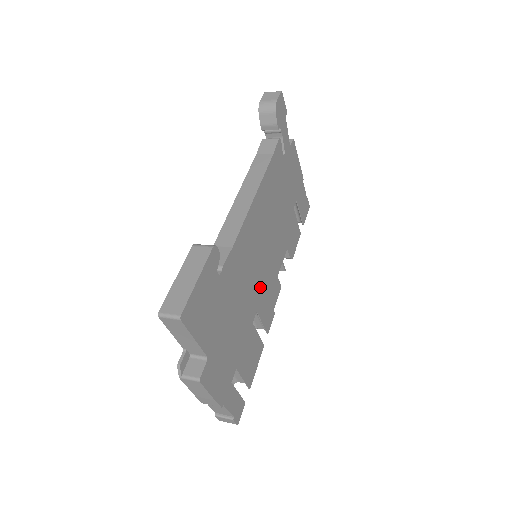
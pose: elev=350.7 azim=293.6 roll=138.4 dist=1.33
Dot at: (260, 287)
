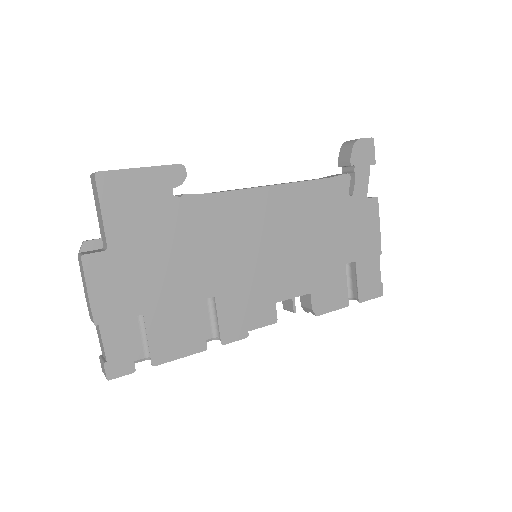
Dot at: (236, 279)
